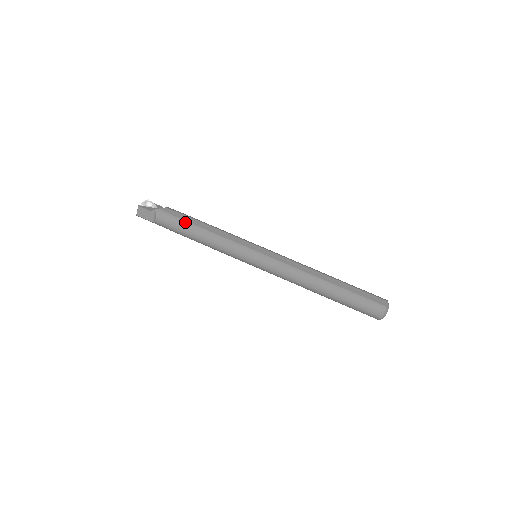
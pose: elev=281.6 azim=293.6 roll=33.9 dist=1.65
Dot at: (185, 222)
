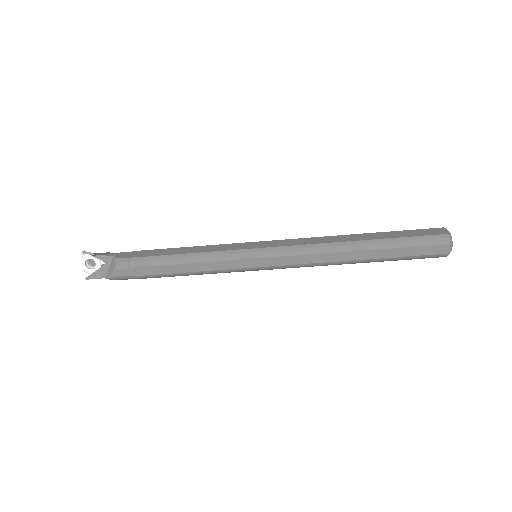
Dot at: (151, 276)
